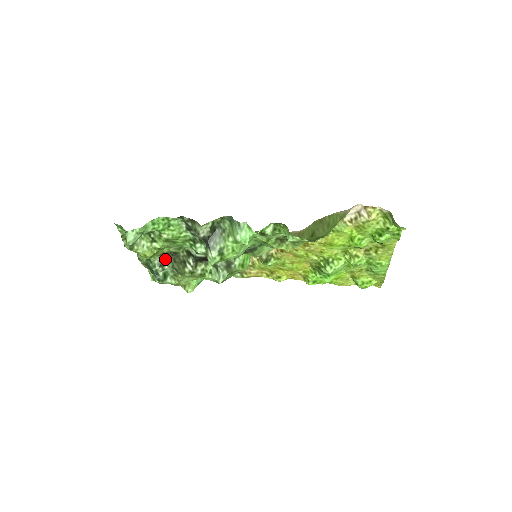
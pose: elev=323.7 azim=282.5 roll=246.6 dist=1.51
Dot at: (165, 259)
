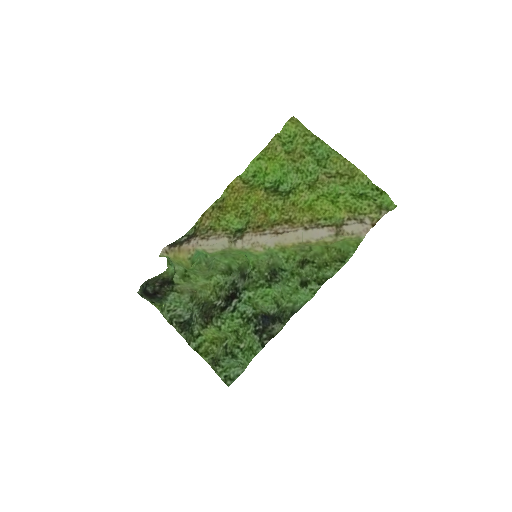
Dot at: (199, 320)
